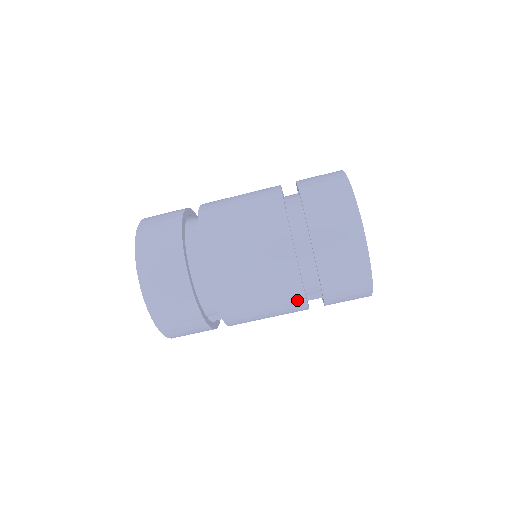
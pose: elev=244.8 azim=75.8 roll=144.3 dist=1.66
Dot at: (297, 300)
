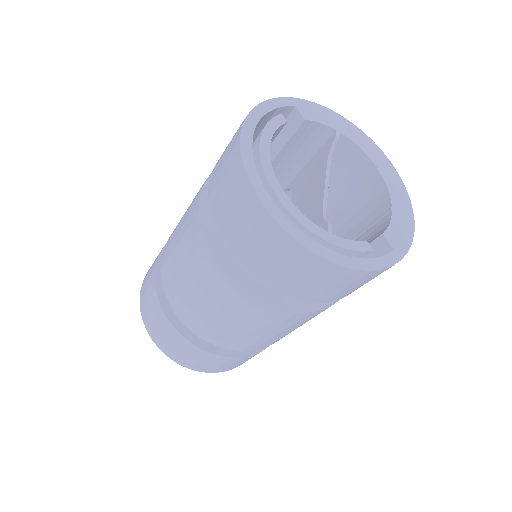
Dot at: (286, 316)
